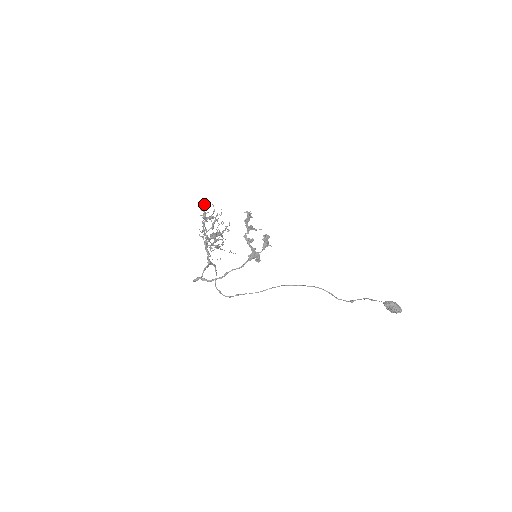
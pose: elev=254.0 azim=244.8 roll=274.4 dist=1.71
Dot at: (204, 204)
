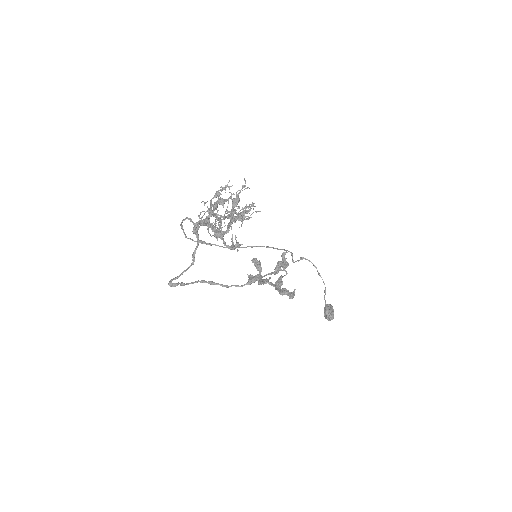
Dot at: (244, 214)
